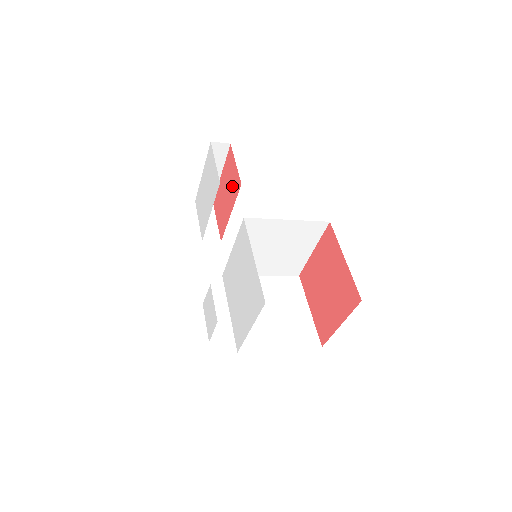
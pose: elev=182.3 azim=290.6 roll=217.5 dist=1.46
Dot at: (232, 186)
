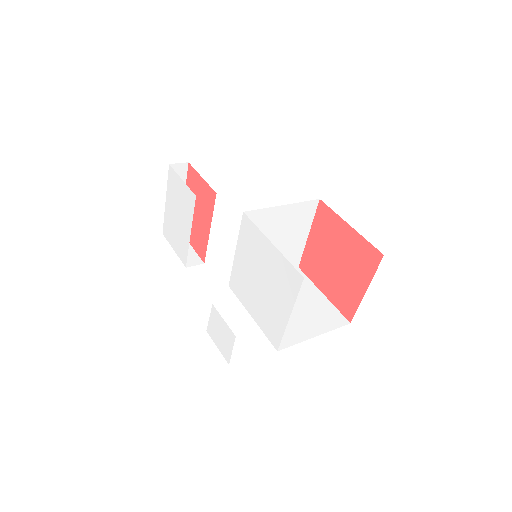
Dot at: (204, 201)
